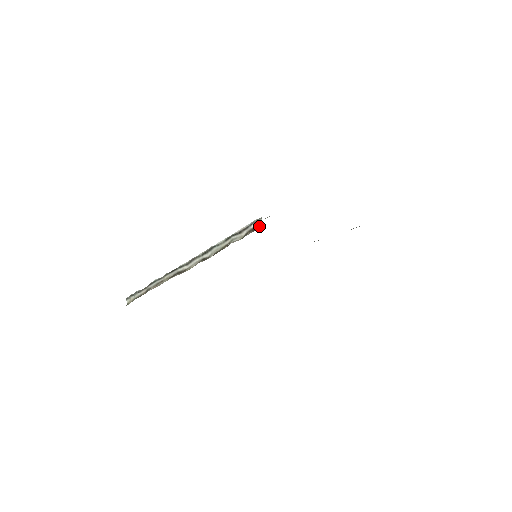
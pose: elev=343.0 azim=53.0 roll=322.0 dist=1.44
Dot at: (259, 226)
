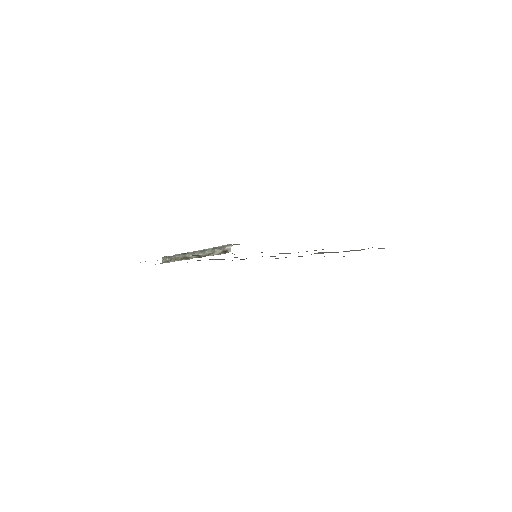
Dot at: (228, 251)
